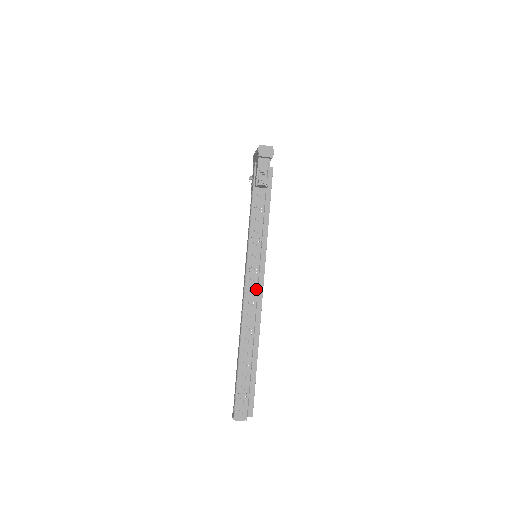
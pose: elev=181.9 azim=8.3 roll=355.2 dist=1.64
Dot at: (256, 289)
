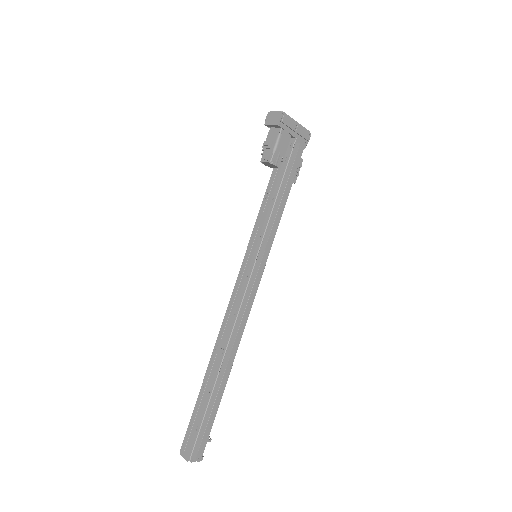
Dot at: (242, 297)
